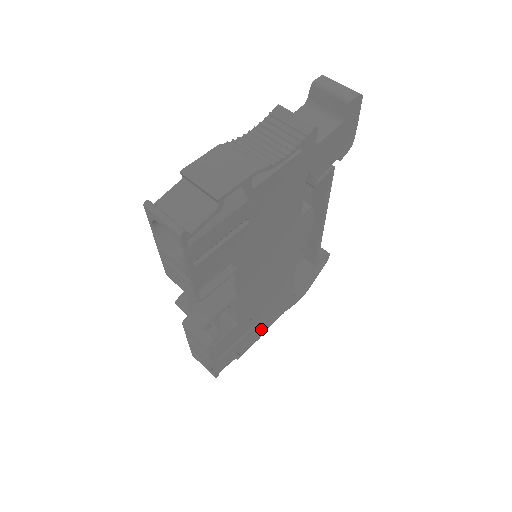
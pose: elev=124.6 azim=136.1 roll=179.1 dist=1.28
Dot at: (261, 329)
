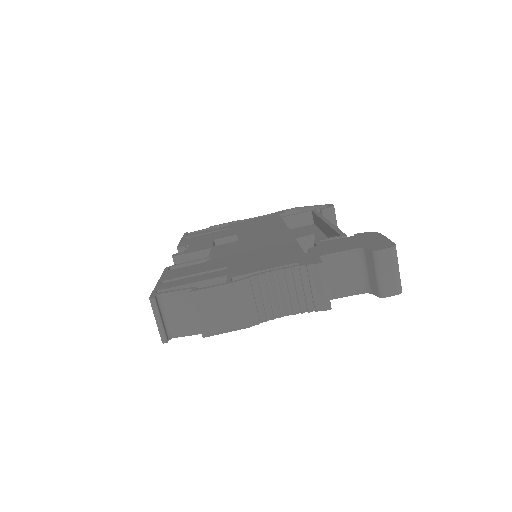
Dot at: occluded
